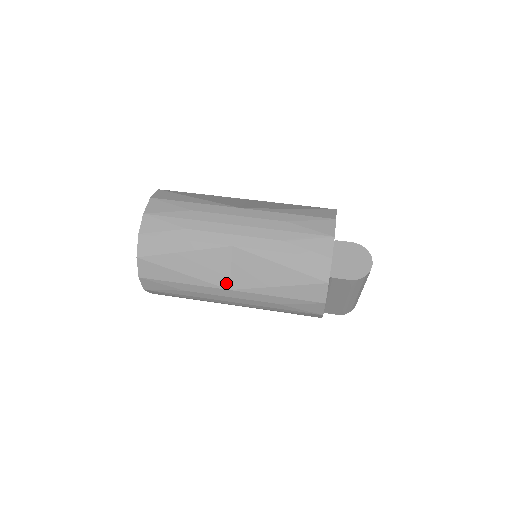
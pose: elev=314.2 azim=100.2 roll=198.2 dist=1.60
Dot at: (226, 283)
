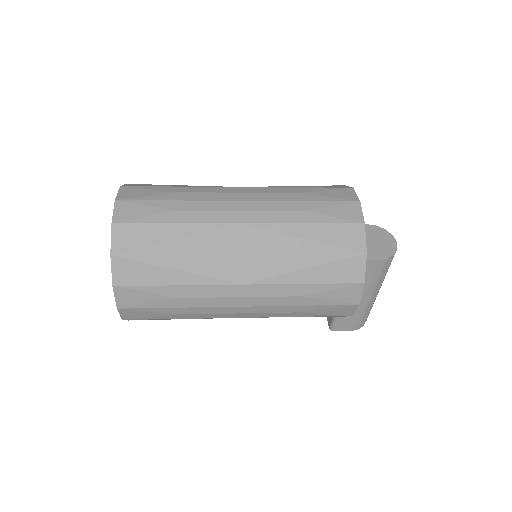
Dot at: (236, 275)
